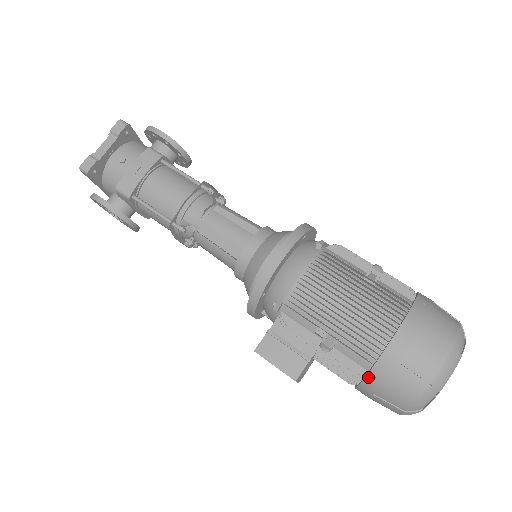
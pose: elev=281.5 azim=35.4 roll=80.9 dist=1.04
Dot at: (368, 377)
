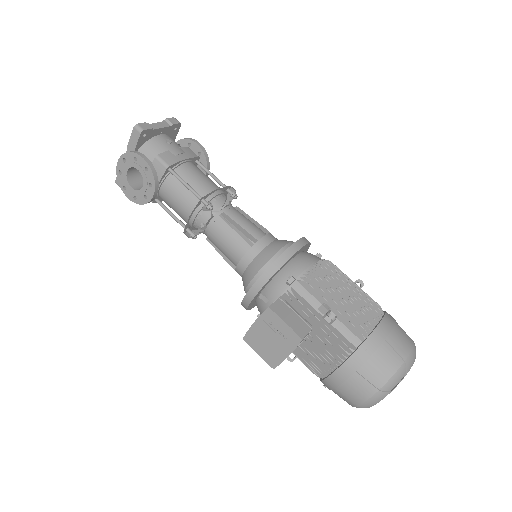
Dot at: (359, 350)
